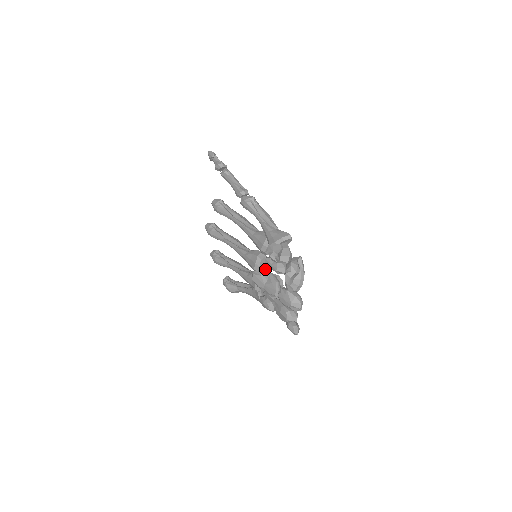
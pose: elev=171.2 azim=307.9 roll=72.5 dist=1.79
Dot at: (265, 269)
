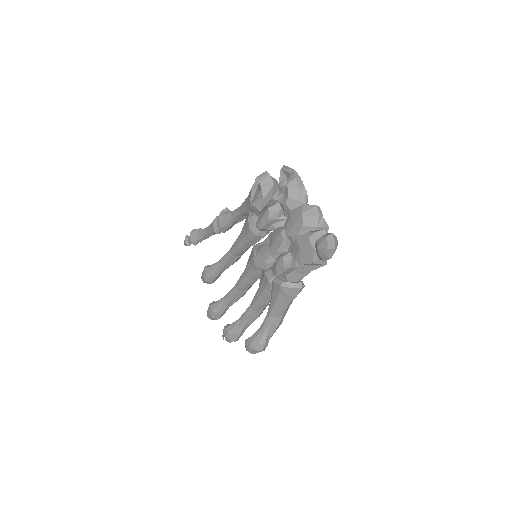
Dot at: occluded
